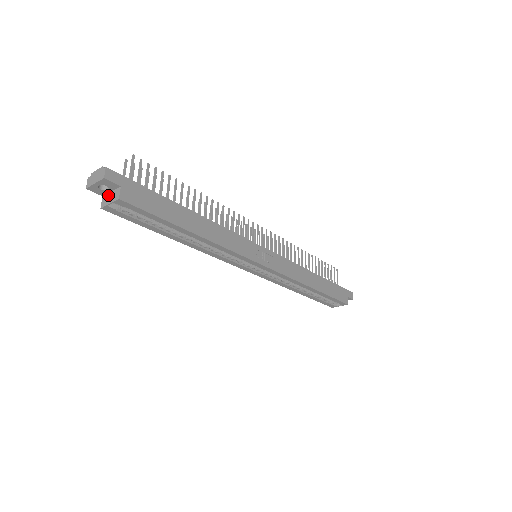
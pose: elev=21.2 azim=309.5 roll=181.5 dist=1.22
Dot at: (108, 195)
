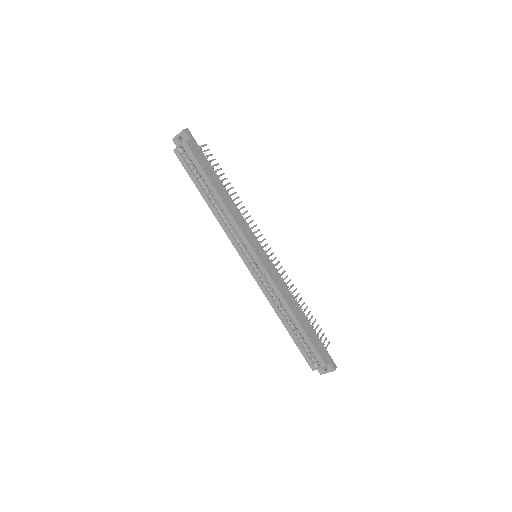
Dot at: occluded
